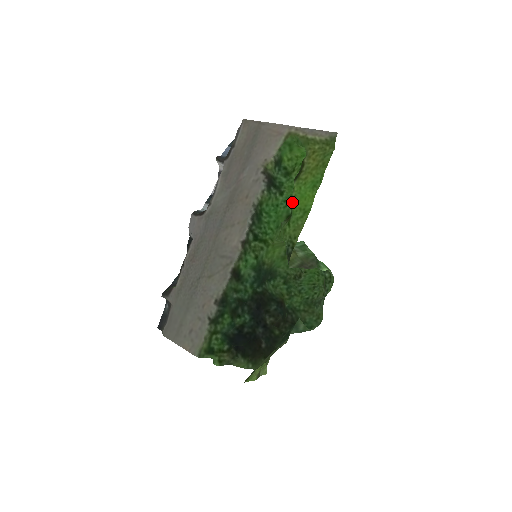
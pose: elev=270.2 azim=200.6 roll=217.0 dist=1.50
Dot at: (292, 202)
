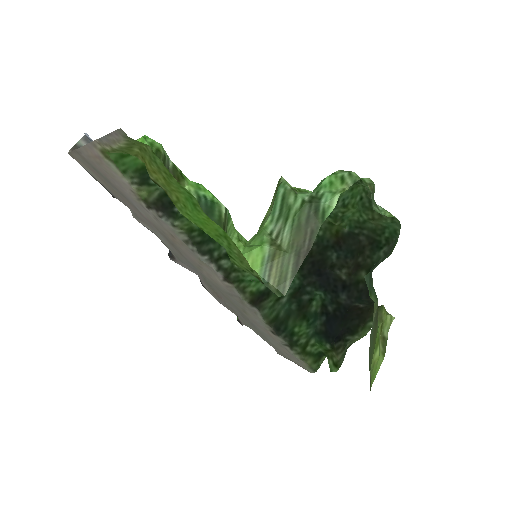
Dot at: (203, 230)
